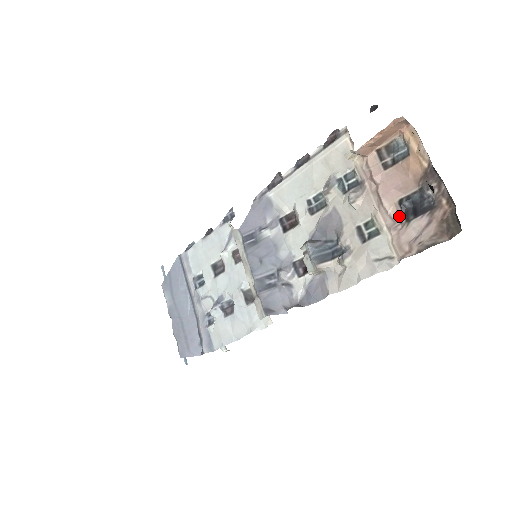
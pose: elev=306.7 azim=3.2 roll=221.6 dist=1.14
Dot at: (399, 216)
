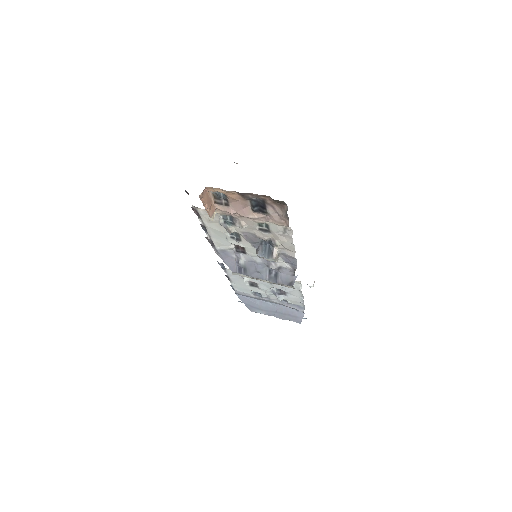
Dot at: (262, 214)
